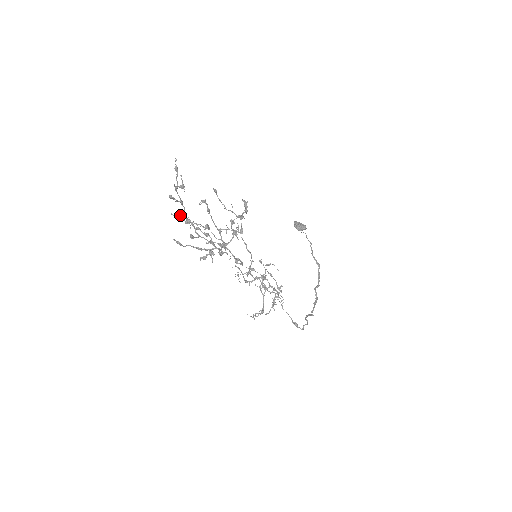
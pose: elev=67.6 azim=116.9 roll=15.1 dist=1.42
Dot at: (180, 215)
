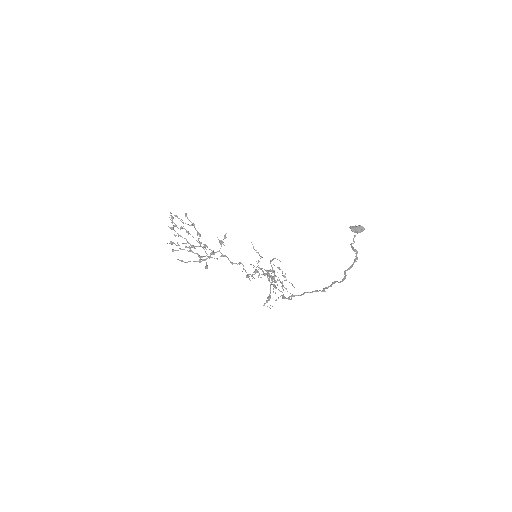
Dot at: (170, 241)
